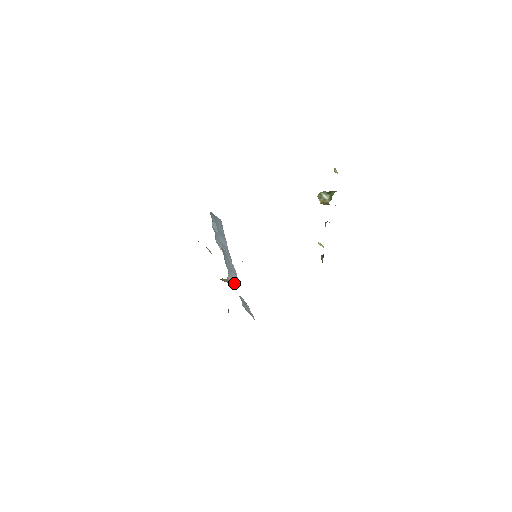
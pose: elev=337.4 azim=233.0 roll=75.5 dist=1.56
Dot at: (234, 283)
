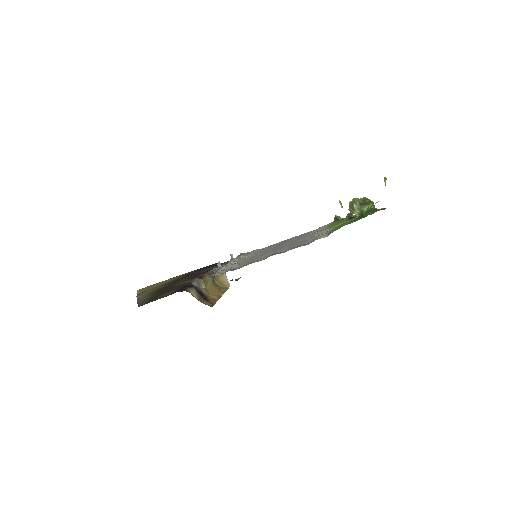
Dot at: (226, 279)
